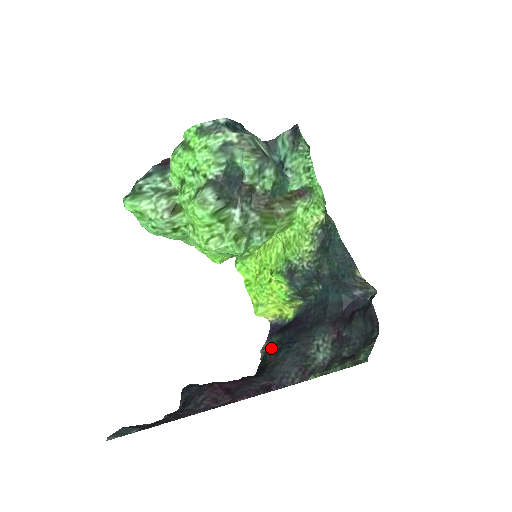
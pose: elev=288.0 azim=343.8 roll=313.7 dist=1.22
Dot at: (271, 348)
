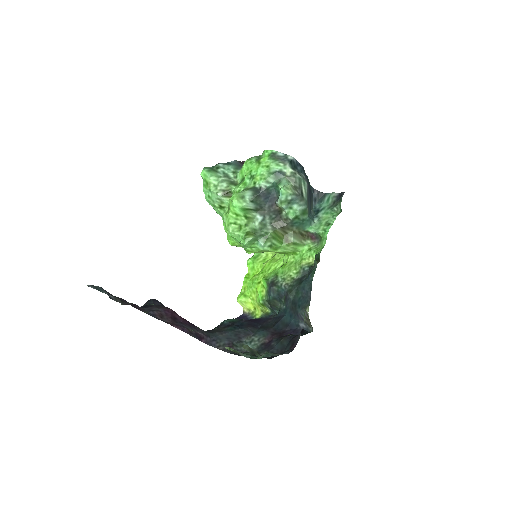
Dot at: (225, 322)
